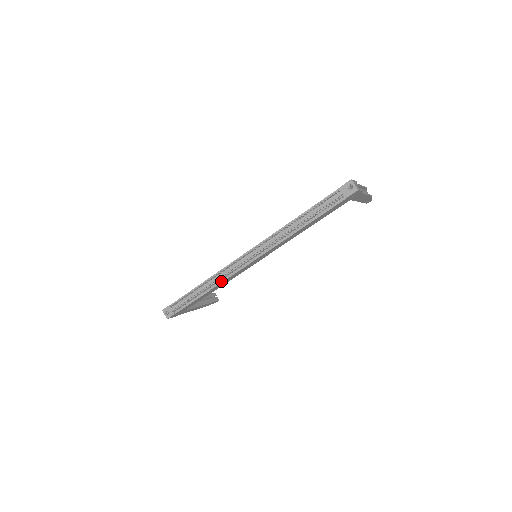
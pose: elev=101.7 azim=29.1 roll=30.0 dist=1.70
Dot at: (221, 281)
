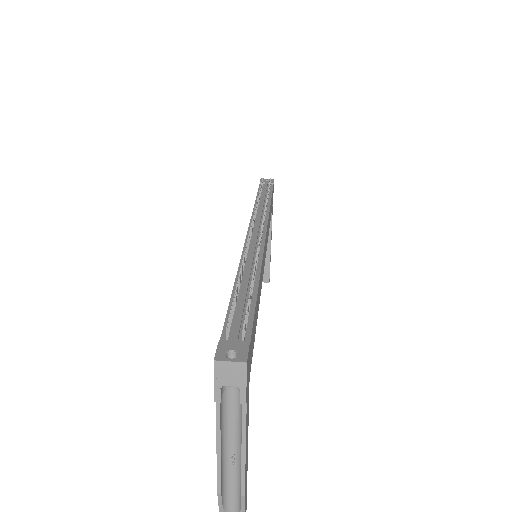
Dot at: (258, 263)
